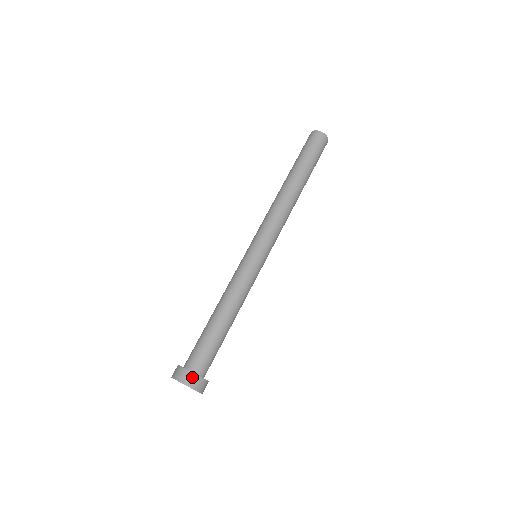
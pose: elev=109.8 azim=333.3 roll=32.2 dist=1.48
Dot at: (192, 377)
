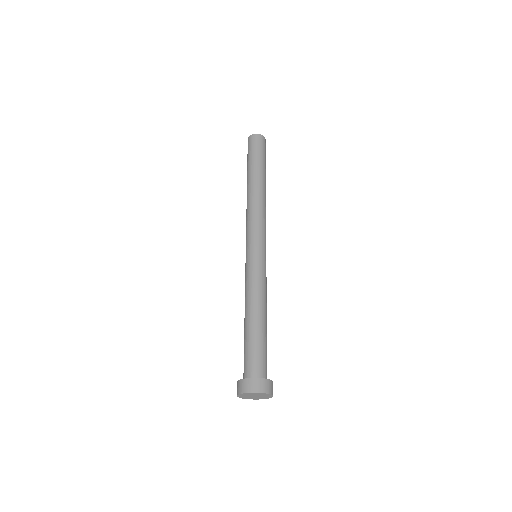
Dot at: (271, 384)
